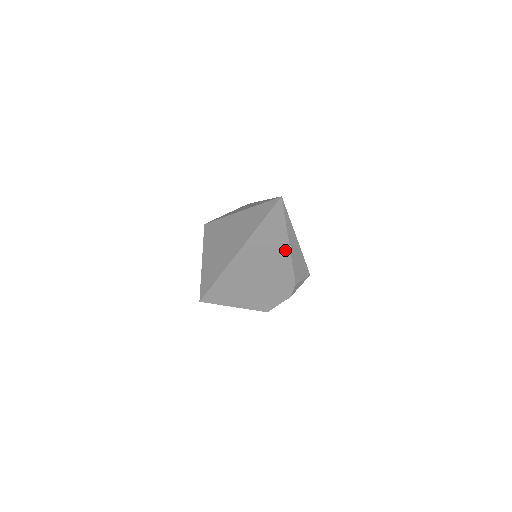
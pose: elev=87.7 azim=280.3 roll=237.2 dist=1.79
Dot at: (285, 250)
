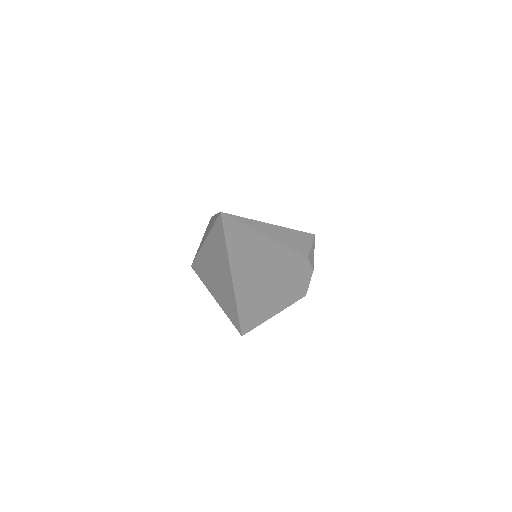
Dot at: (270, 244)
